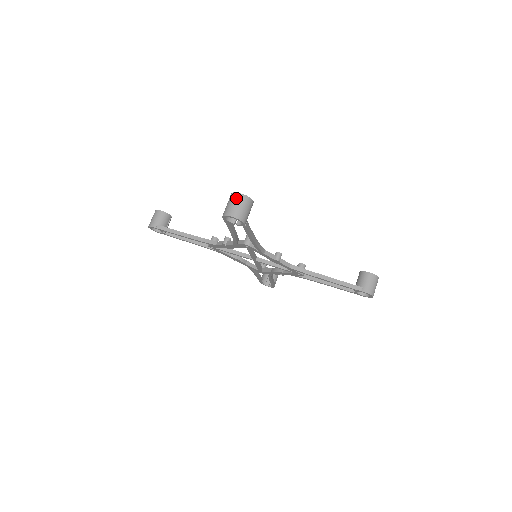
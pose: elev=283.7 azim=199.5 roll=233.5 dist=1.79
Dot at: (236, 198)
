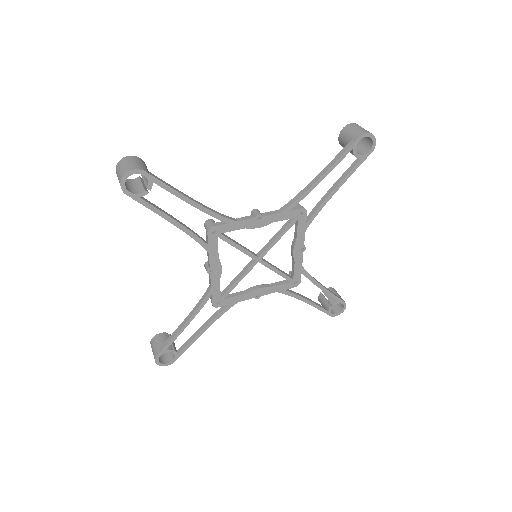
Dot at: occluded
